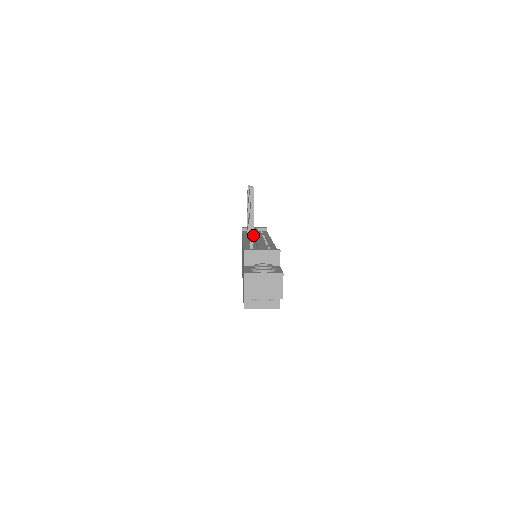
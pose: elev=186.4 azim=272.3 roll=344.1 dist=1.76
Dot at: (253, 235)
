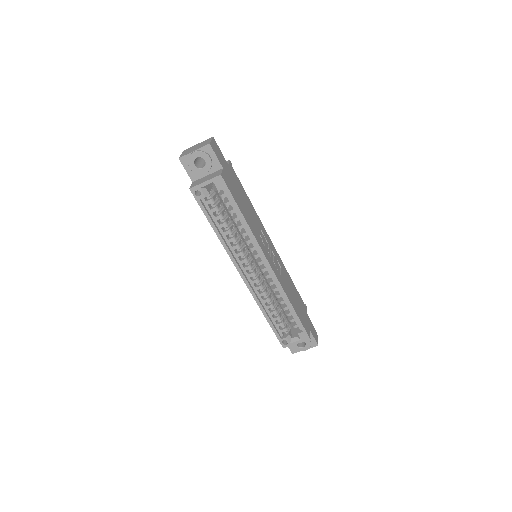
Dot at: occluded
